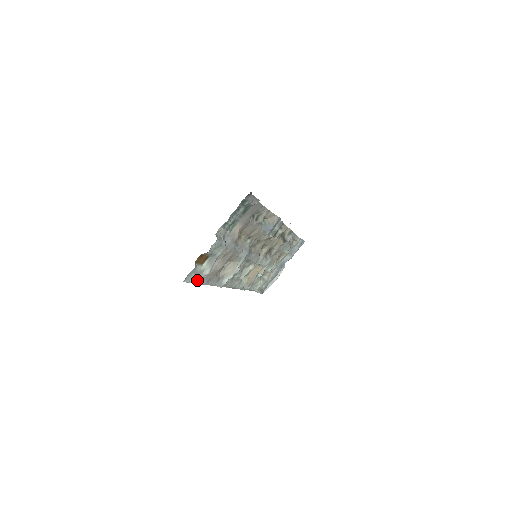
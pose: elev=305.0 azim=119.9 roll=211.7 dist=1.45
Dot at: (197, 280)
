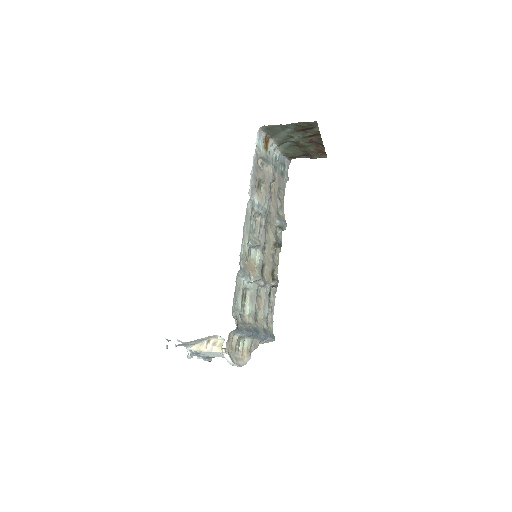
Dot at: (257, 150)
